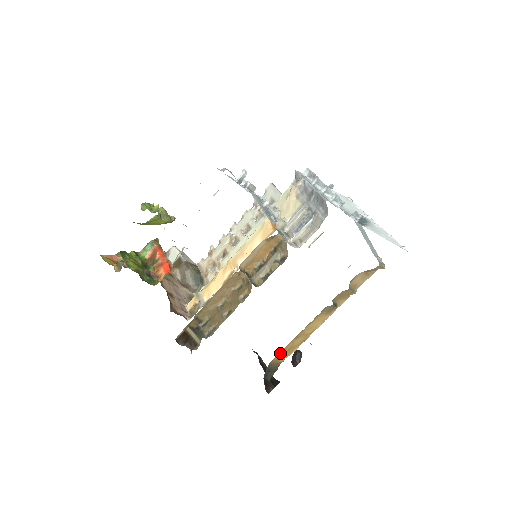
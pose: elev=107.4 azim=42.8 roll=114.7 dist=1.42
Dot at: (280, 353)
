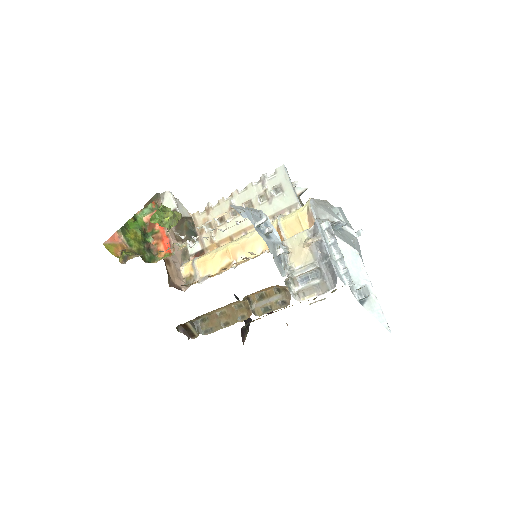
Dot at: occluded
